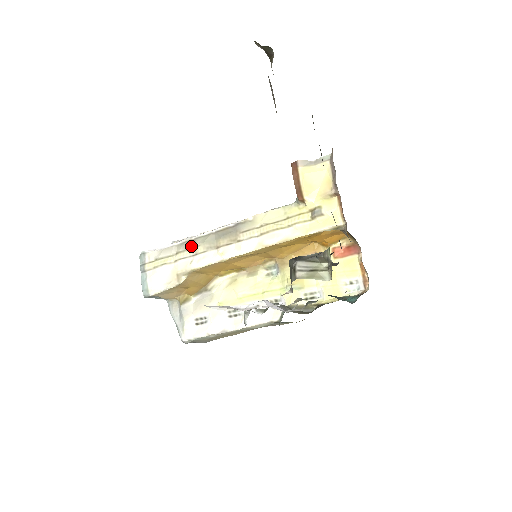
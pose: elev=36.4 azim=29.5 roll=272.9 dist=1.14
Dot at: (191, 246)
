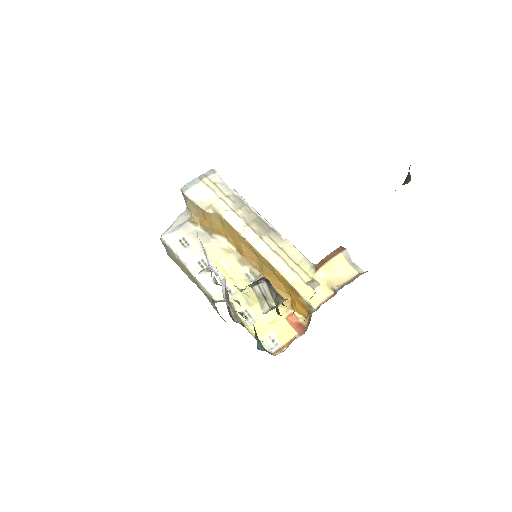
Dot at: (239, 204)
